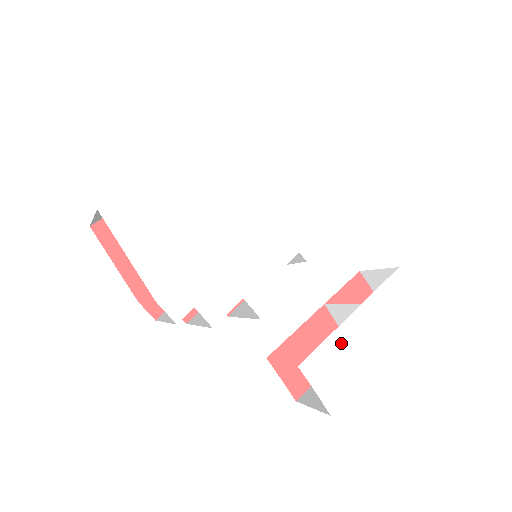
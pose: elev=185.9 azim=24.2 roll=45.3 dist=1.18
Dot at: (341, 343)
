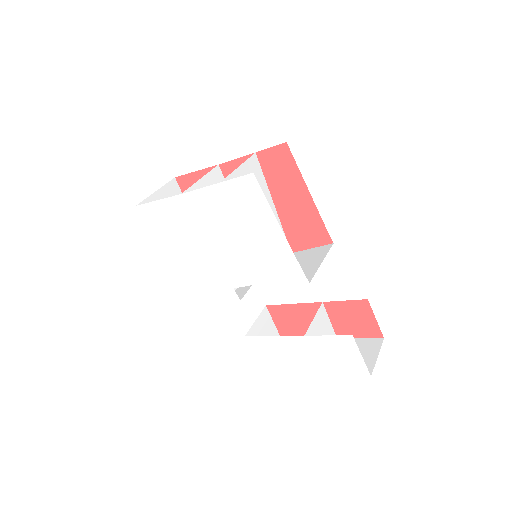
Dot at: (280, 344)
